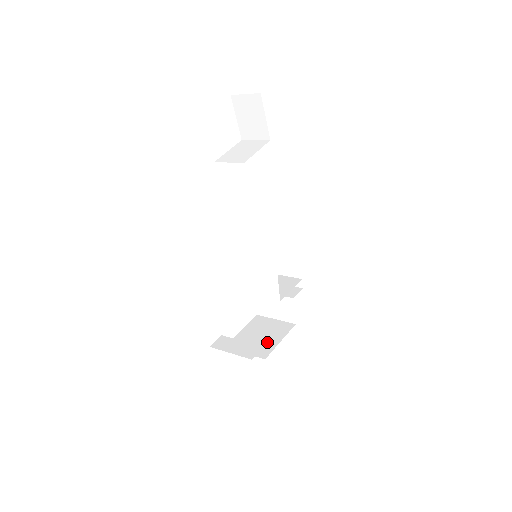
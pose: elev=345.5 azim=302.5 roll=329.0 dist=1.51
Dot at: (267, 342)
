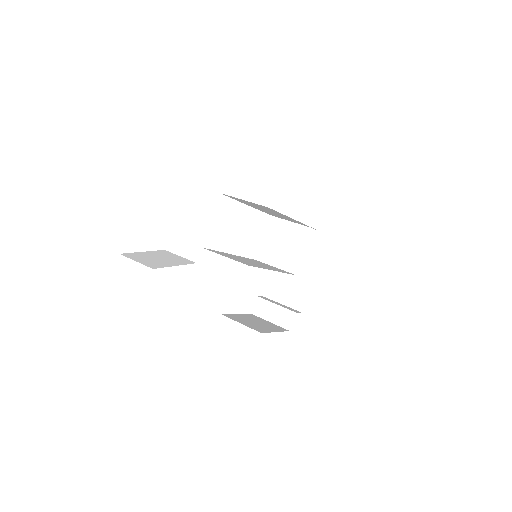
Dot at: (299, 287)
